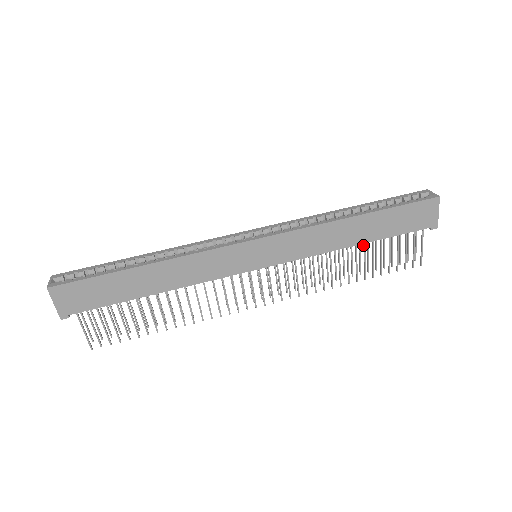
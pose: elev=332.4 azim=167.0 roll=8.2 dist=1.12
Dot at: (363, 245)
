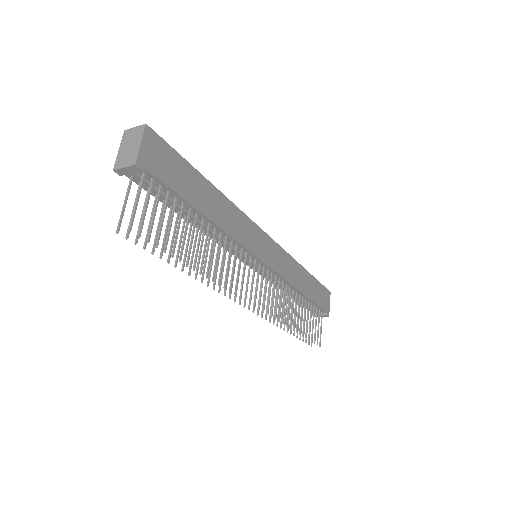
Dot at: (301, 300)
